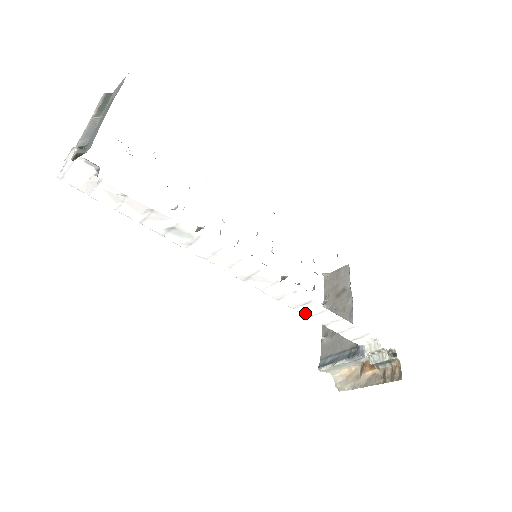
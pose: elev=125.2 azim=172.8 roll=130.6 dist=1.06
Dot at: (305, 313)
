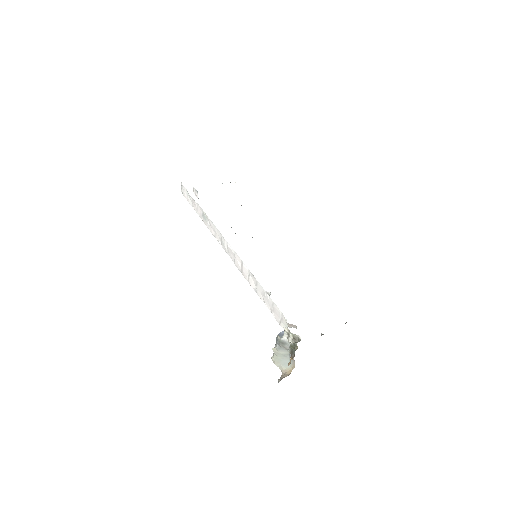
Dot at: (252, 286)
